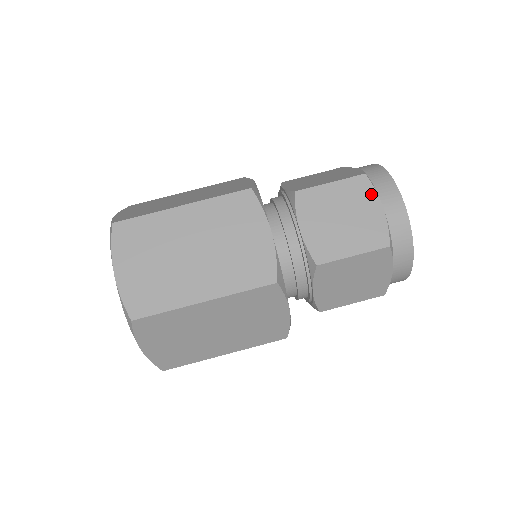
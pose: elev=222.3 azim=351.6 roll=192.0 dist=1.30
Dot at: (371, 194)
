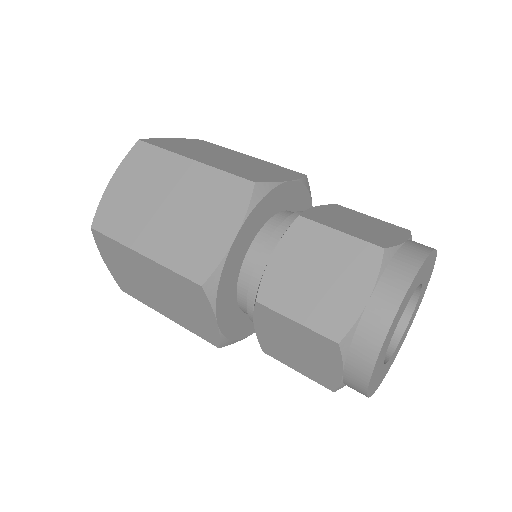
Dot at: (370, 274)
